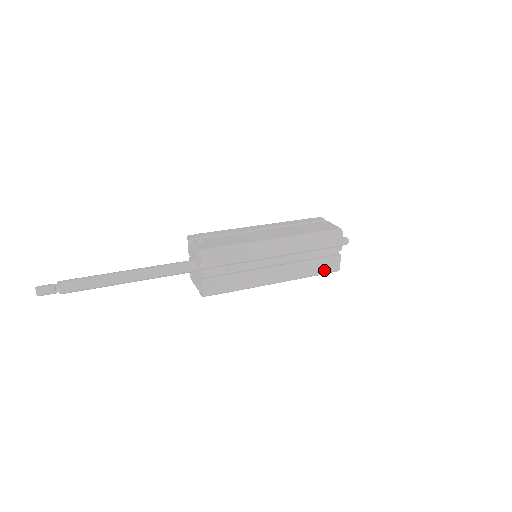
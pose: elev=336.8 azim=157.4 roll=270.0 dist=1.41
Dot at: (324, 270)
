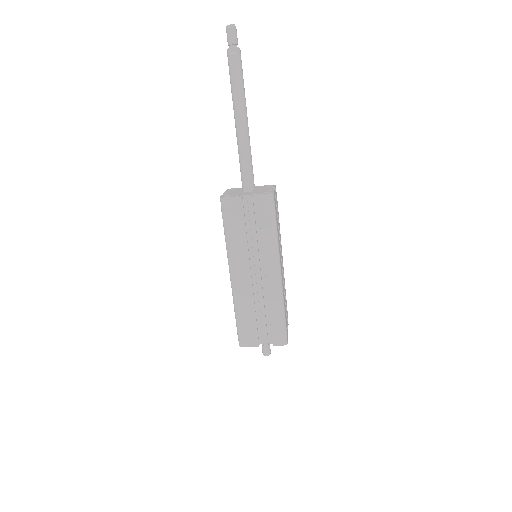
Dot at: (286, 324)
